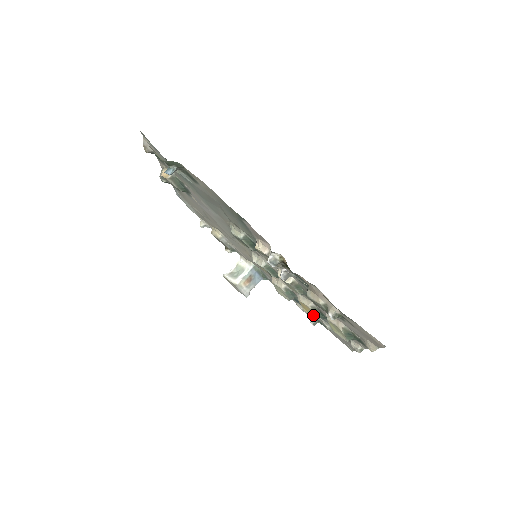
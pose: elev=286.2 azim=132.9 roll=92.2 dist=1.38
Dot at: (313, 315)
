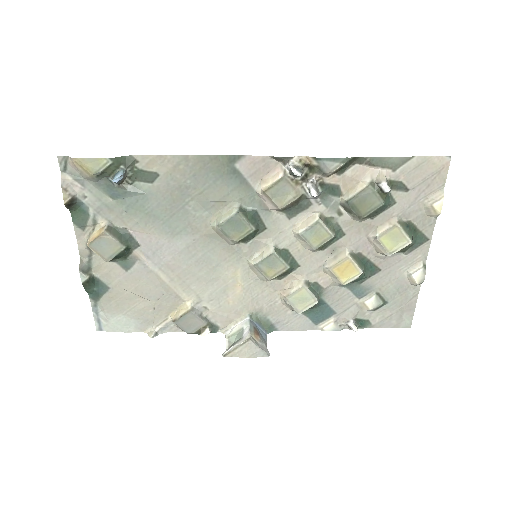
Dot at: (357, 269)
